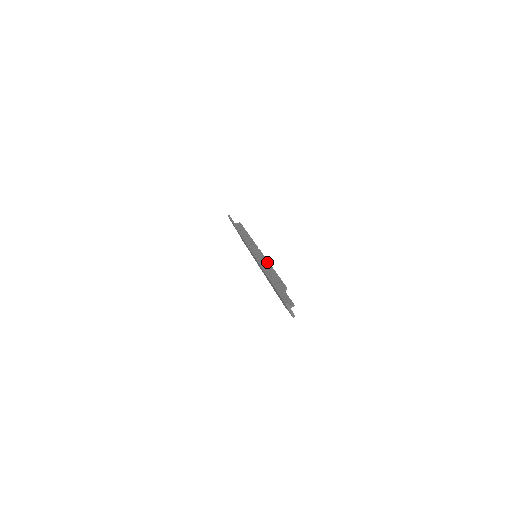
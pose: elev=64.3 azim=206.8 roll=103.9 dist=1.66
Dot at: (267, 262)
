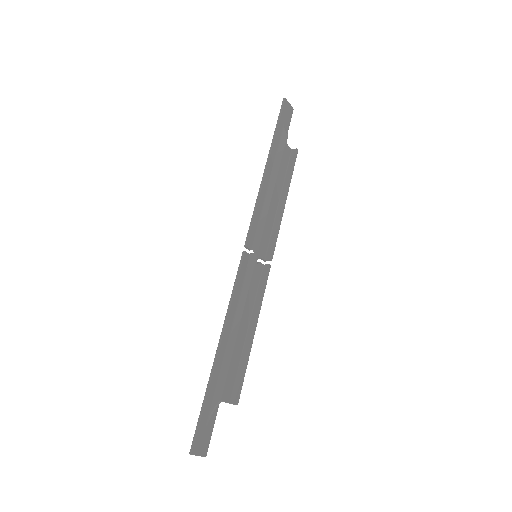
Dot at: (241, 309)
